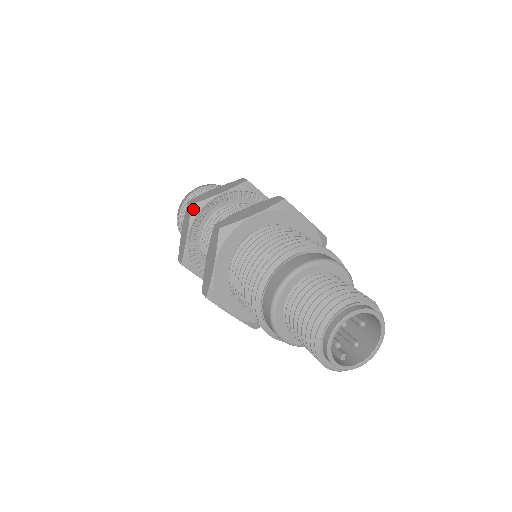
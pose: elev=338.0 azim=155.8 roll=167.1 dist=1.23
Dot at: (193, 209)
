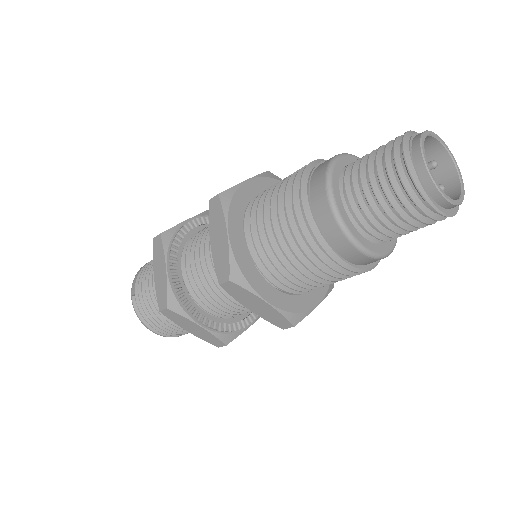
Dot at: (164, 238)
